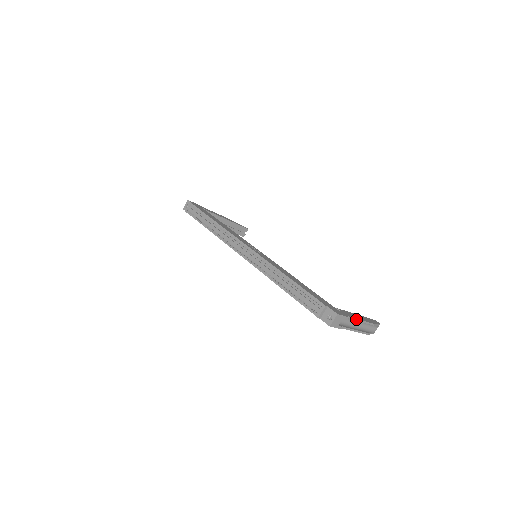
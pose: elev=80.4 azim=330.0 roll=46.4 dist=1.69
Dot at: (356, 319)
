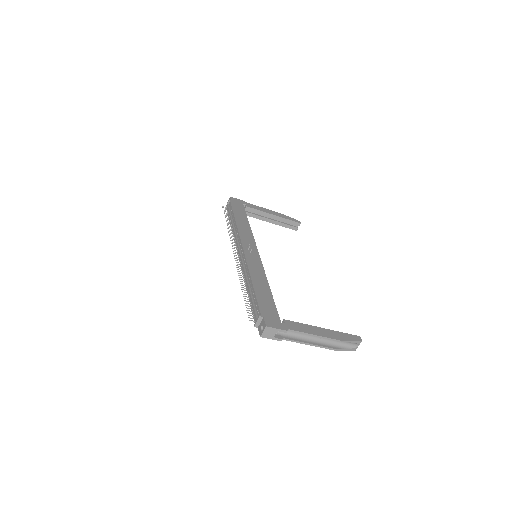
Dot at: (305, 333)
